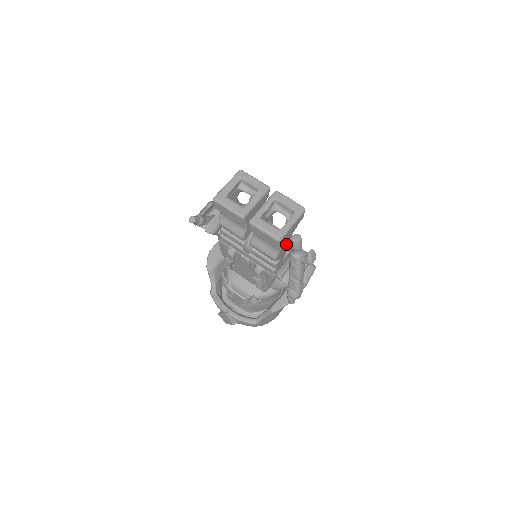
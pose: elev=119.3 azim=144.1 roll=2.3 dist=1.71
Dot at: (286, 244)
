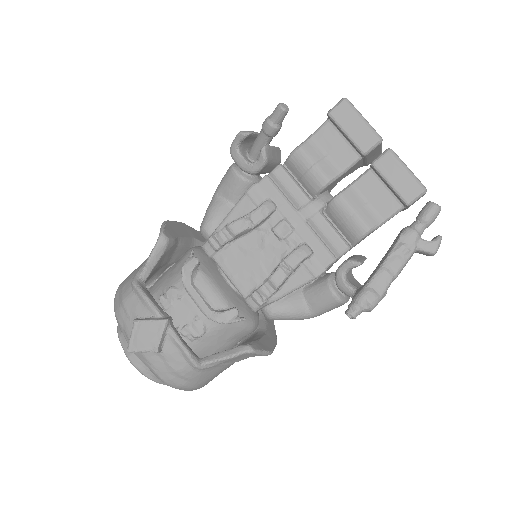
Dot at: occluded
